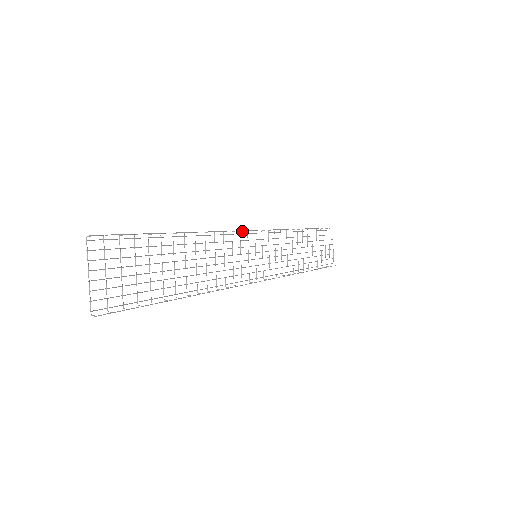
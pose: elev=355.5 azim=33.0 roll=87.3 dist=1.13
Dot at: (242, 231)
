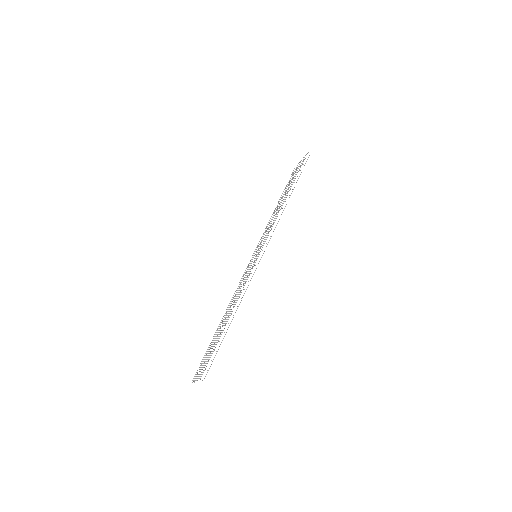
Dot at: occluded
